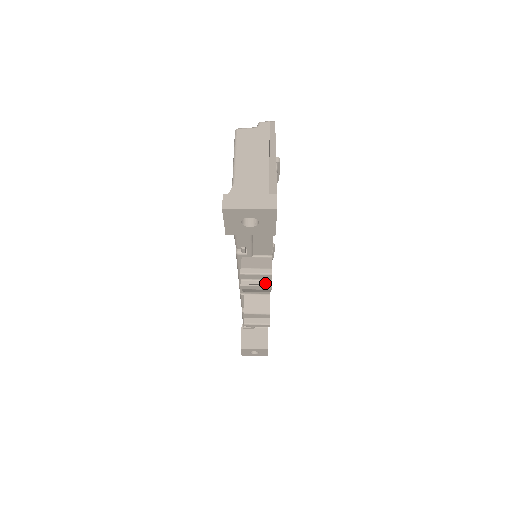
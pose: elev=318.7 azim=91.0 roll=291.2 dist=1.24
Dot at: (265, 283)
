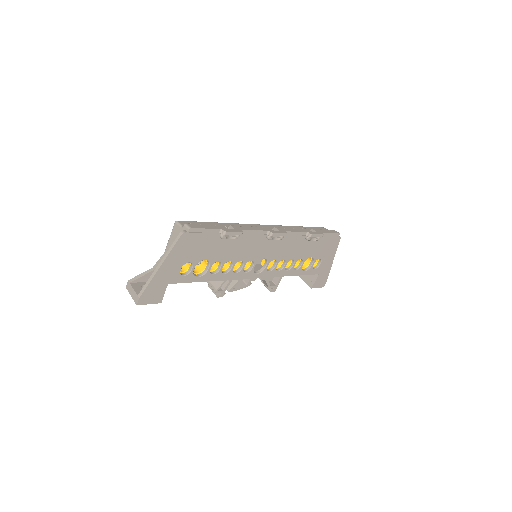
Dot at: occluded
